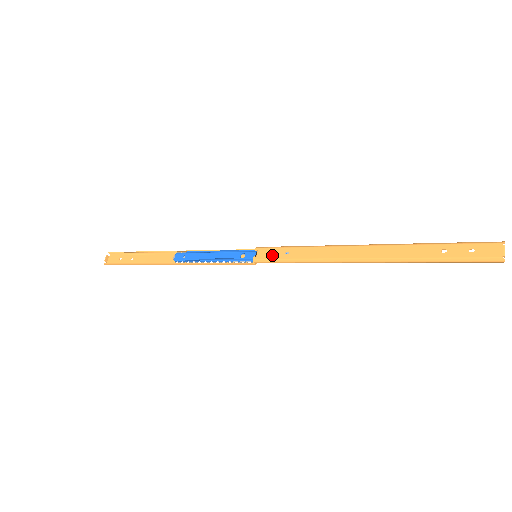
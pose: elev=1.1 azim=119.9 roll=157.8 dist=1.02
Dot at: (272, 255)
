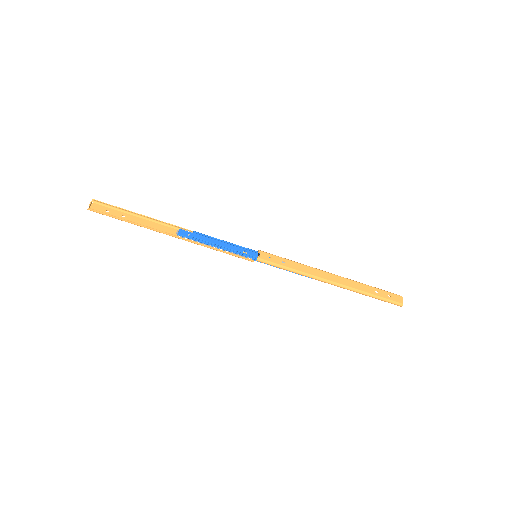
Dot at: (273, 260)
